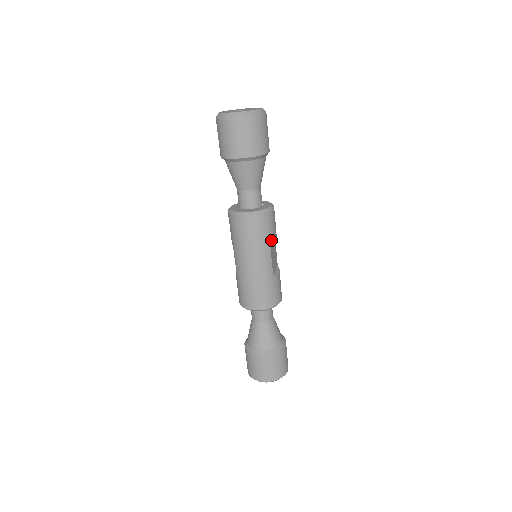
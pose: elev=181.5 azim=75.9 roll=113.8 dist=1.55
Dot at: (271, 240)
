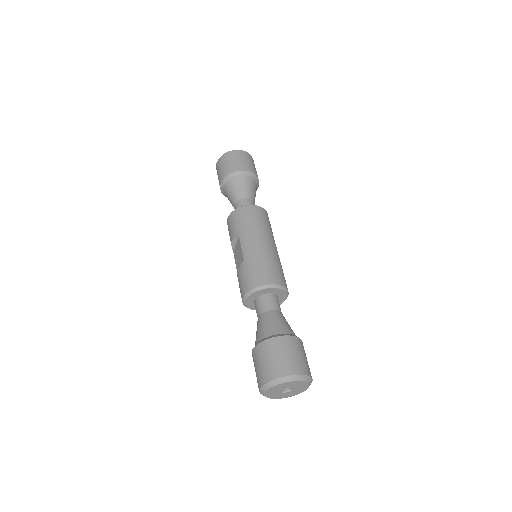
Dot at: occluded
